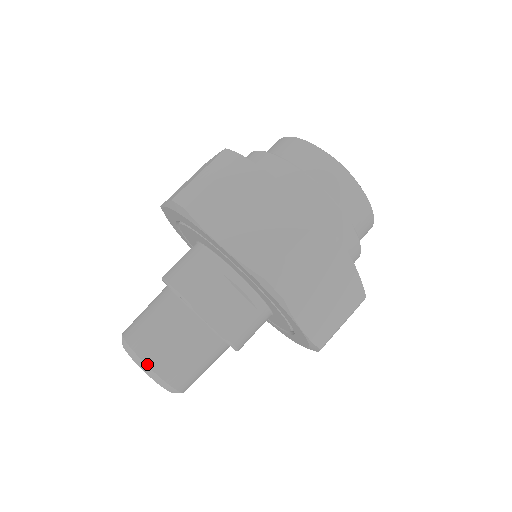
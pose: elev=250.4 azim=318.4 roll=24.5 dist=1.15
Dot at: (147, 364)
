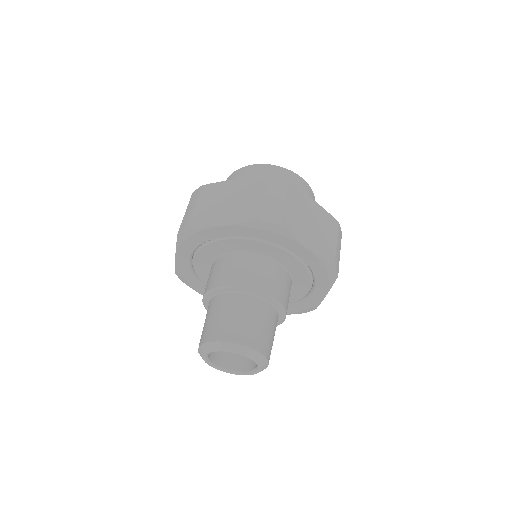
Dot at: (226, 341)
